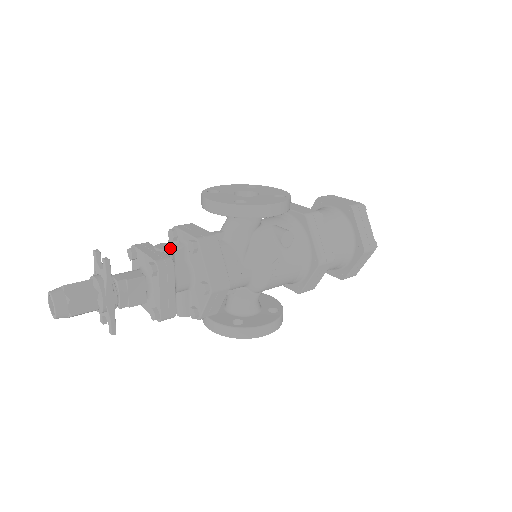
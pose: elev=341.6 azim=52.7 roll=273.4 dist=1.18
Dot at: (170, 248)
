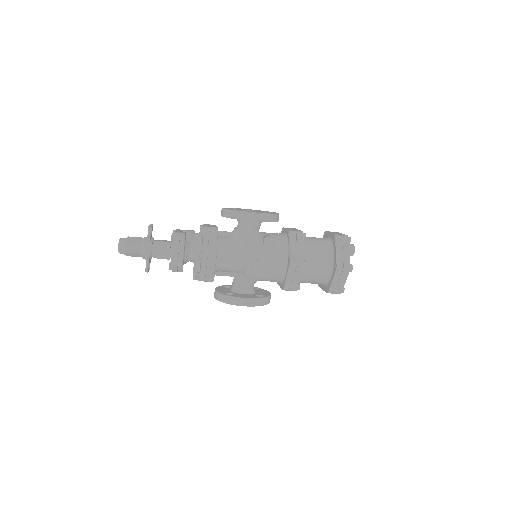
Dot at: (190, 231)
